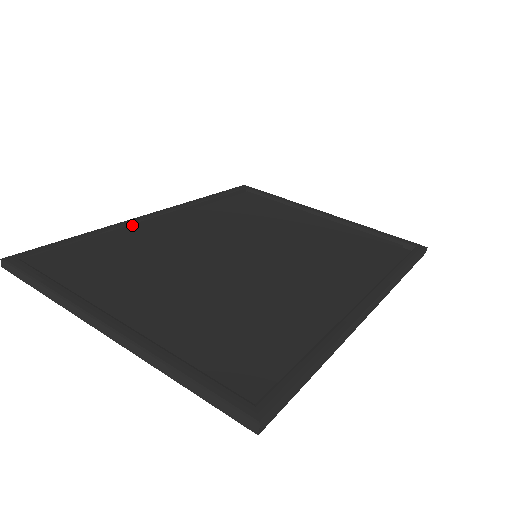
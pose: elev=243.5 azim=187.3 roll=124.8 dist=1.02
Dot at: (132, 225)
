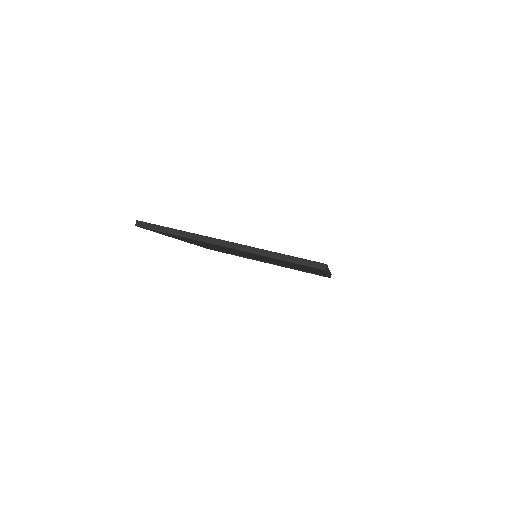
Dot at: occluded
